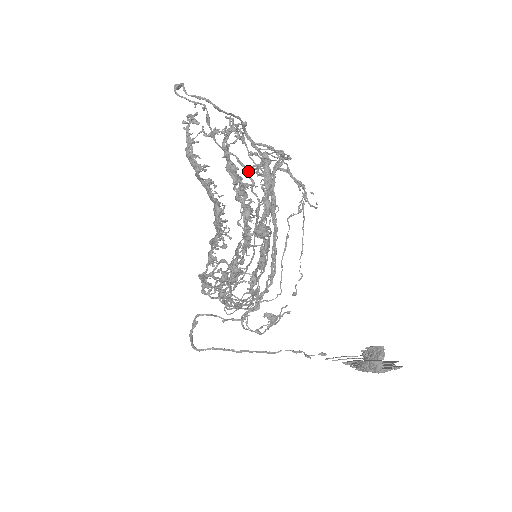
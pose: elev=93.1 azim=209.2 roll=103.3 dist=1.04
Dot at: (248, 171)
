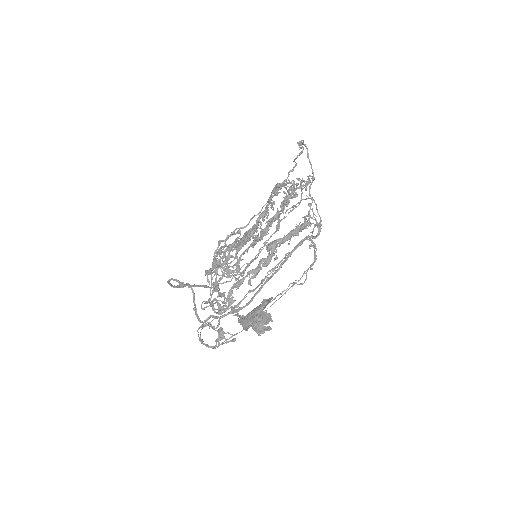
Dot at: (296, 165)
